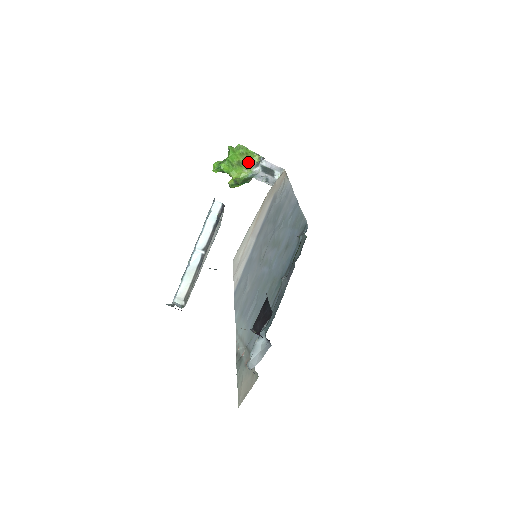
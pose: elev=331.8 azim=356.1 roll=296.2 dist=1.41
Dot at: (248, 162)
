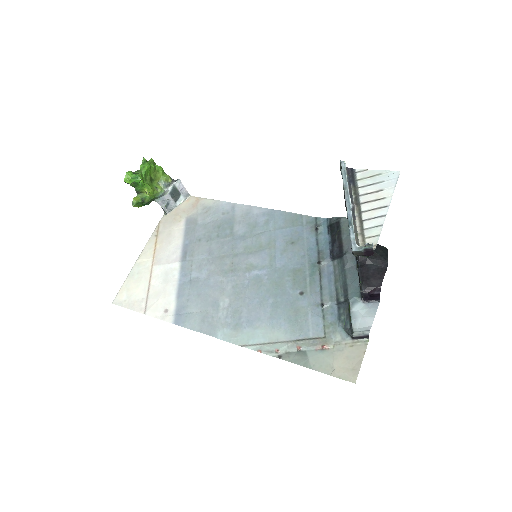
Dot at: (157, 180)
